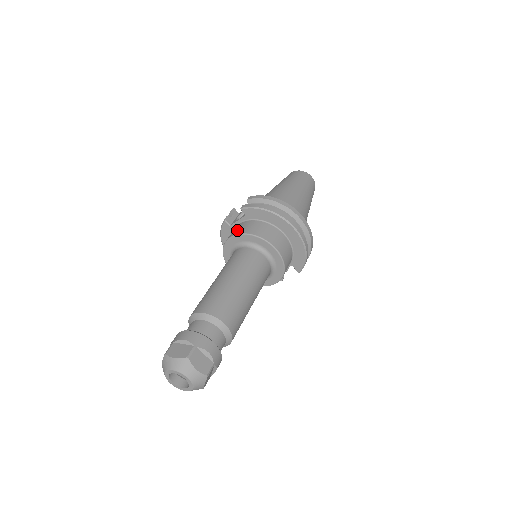
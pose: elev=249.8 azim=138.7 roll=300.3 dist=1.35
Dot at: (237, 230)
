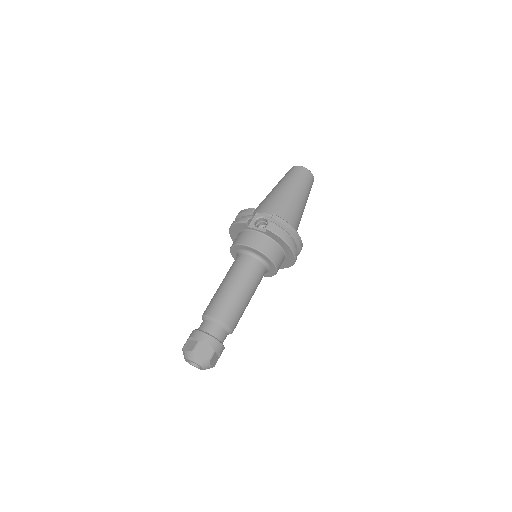
Dot at: (256, 242)
